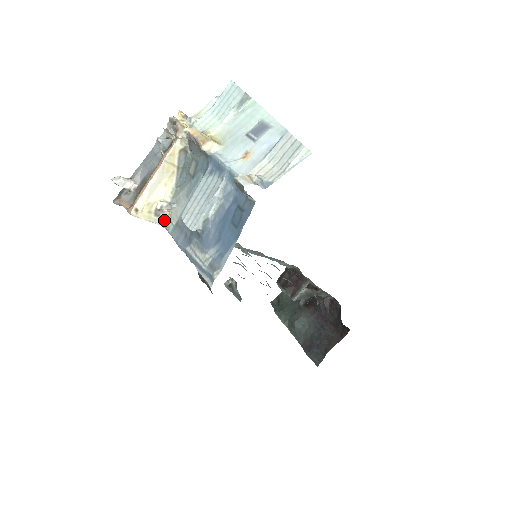
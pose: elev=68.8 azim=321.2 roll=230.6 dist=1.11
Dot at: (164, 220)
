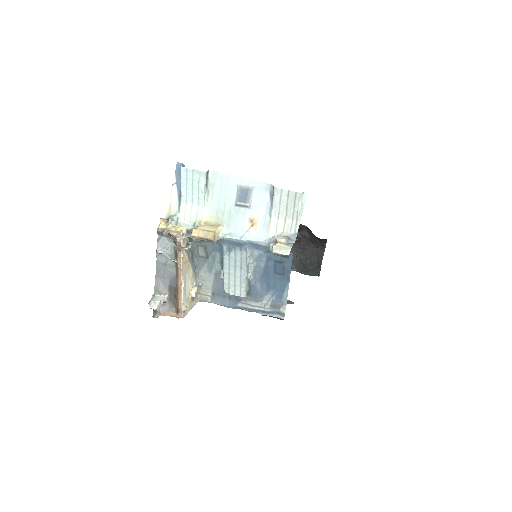
Dot at: (198, 297)
